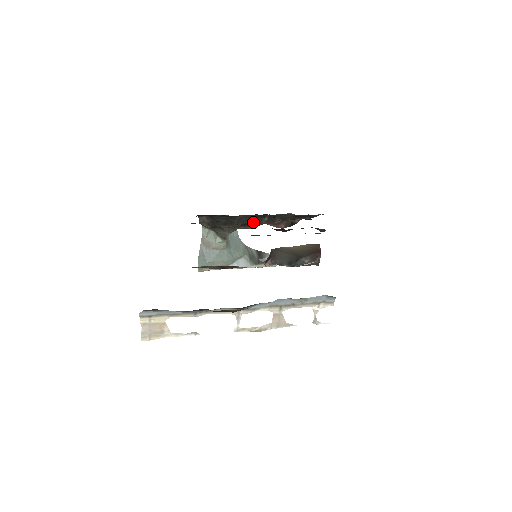
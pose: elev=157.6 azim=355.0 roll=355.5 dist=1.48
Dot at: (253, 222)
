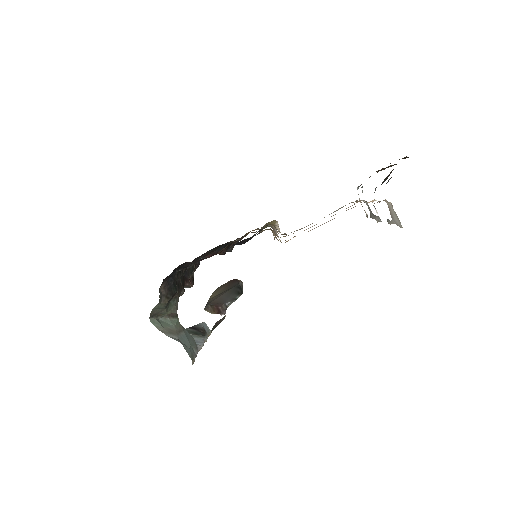
Dot at: (183, 282)
